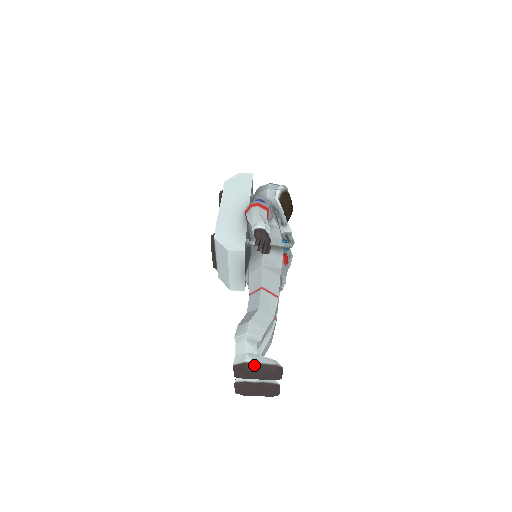
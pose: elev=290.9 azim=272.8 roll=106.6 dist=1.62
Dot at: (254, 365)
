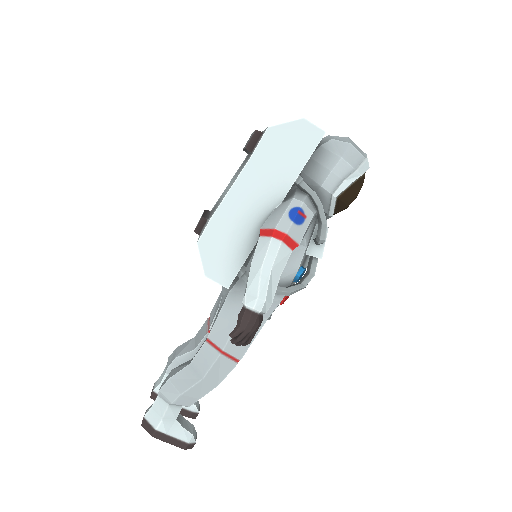
Dot at: (164, 436)
